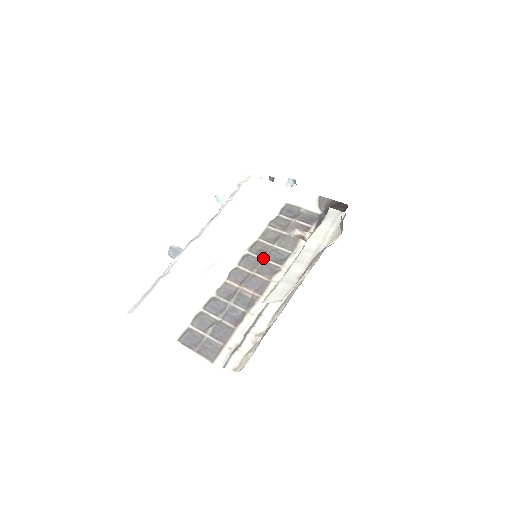
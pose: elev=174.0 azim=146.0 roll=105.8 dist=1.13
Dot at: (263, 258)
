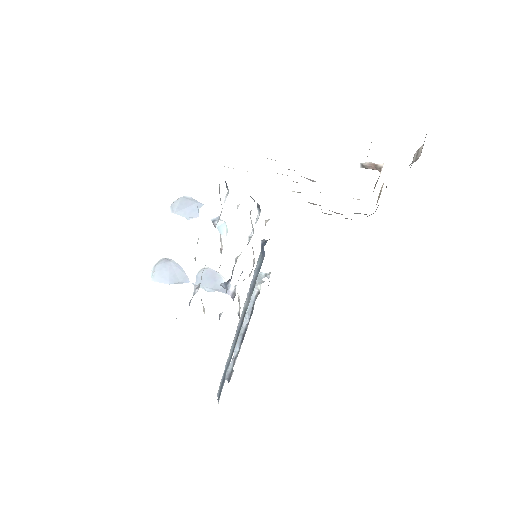
Dot at: occluded
